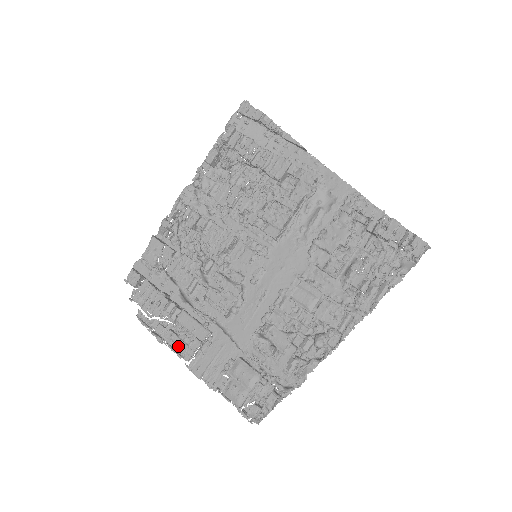
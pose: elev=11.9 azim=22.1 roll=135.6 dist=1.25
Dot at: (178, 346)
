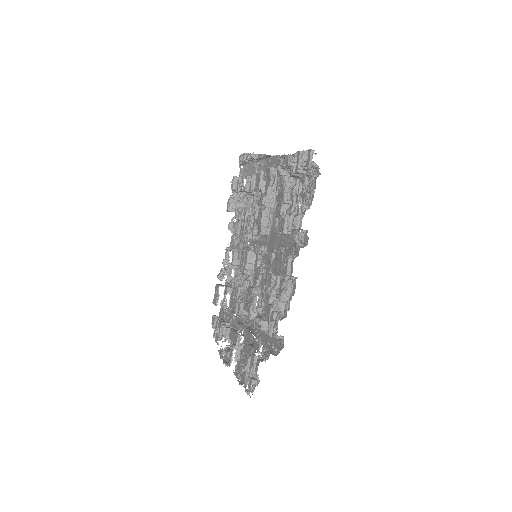
Dot at: (228, 358)
